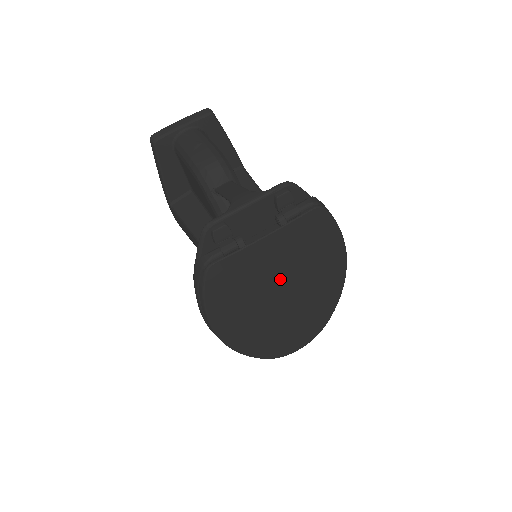
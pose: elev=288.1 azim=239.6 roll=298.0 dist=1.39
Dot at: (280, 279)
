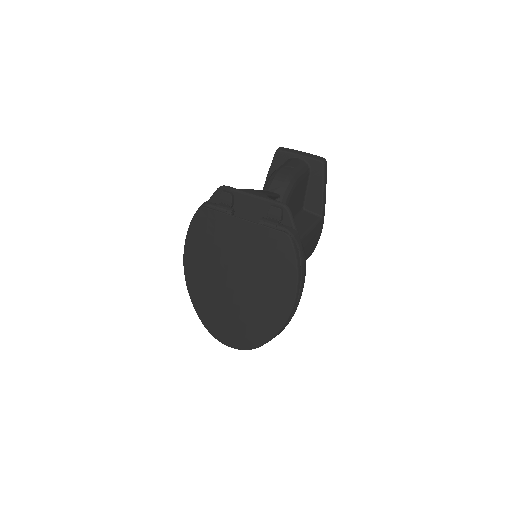
Dot at: (237, 263)
